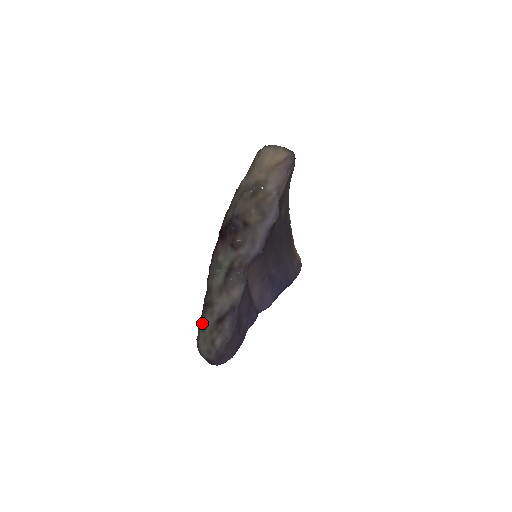
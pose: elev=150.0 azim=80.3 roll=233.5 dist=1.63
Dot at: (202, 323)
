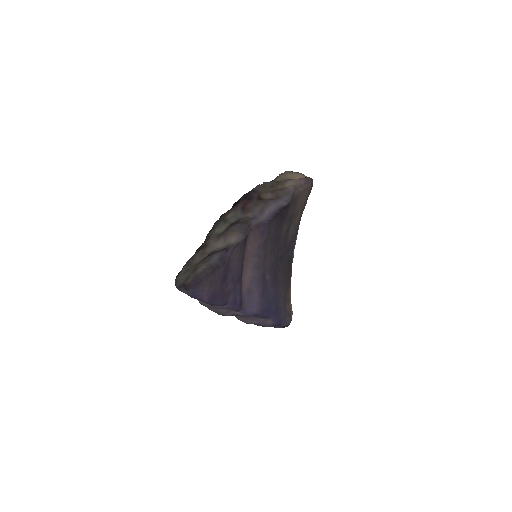
Dot at: (190, 260)
